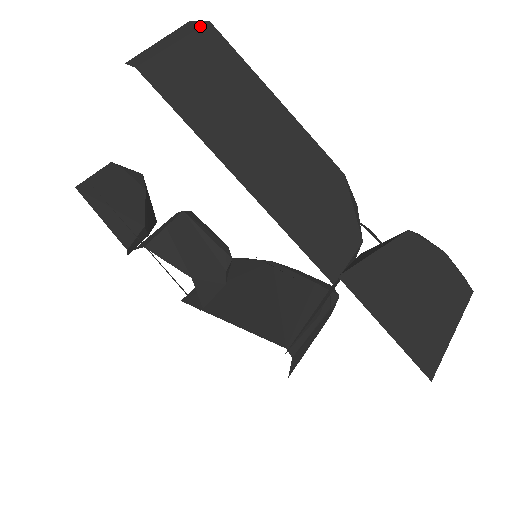
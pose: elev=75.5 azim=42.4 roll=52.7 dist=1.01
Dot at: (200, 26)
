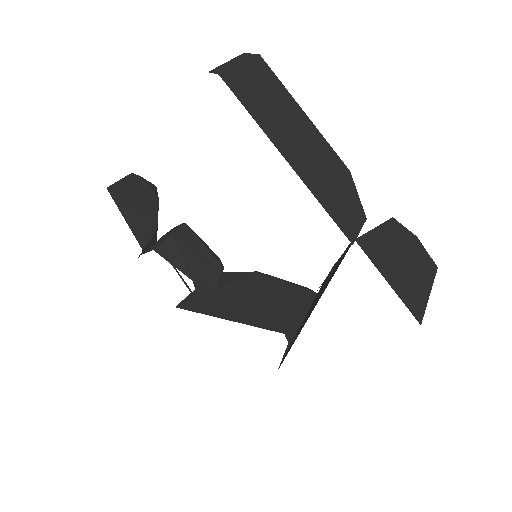
Dot at: (254, 56)
